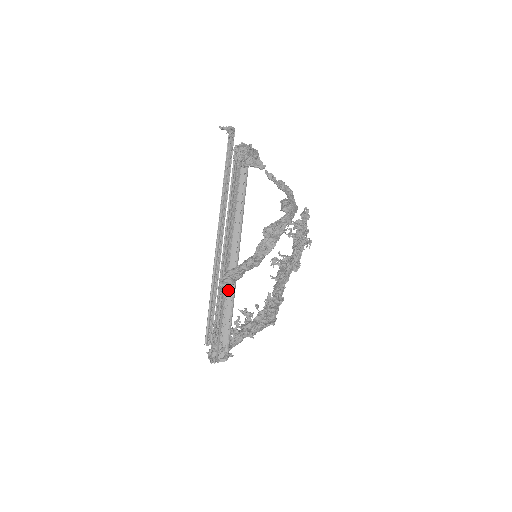
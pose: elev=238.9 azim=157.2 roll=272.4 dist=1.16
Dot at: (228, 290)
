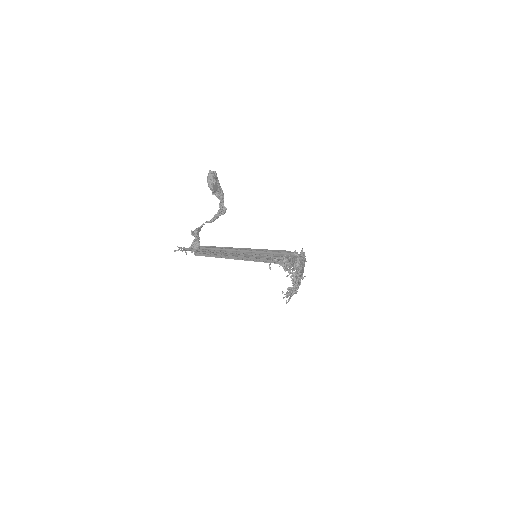
Dot at: (215, 181)
